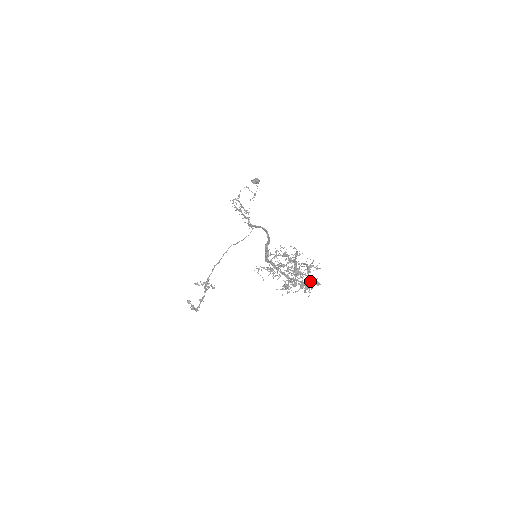
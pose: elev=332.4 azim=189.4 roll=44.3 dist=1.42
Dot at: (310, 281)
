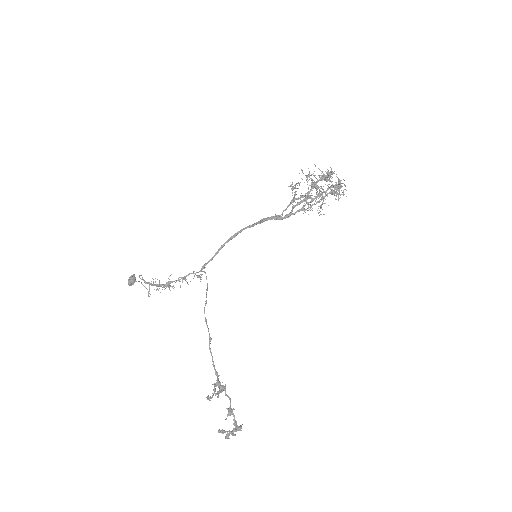
Dot at: occluded
